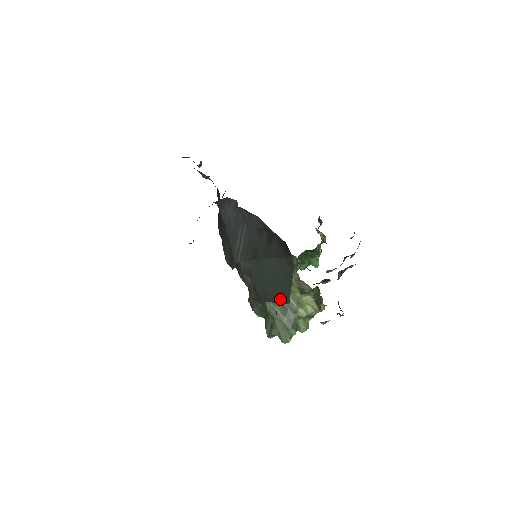
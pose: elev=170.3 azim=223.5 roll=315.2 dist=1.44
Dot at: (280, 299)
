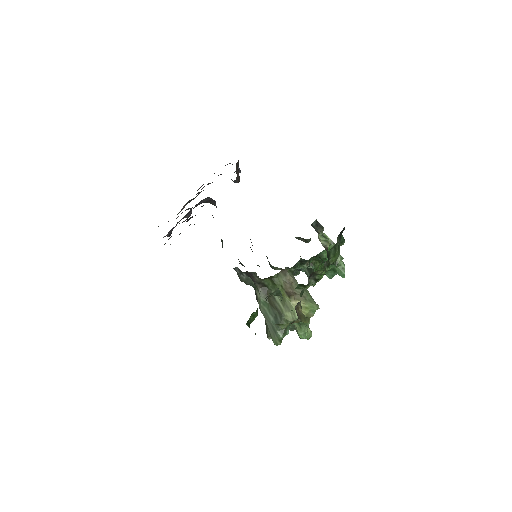
Dot at: occluded
